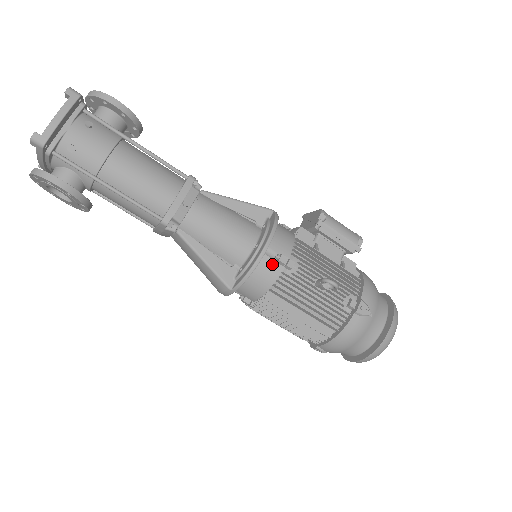
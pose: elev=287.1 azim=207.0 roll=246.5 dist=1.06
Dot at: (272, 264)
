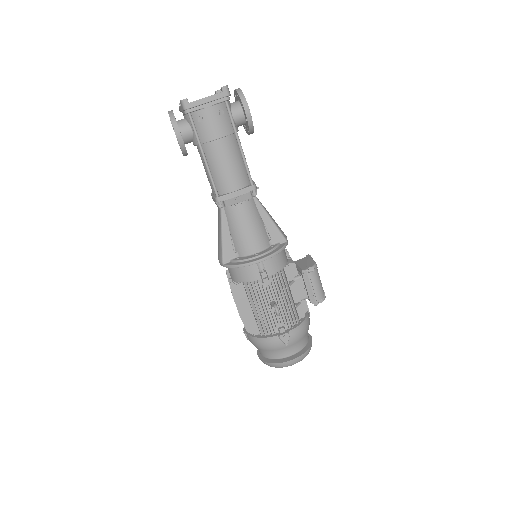
Dot at: (256, 272)
